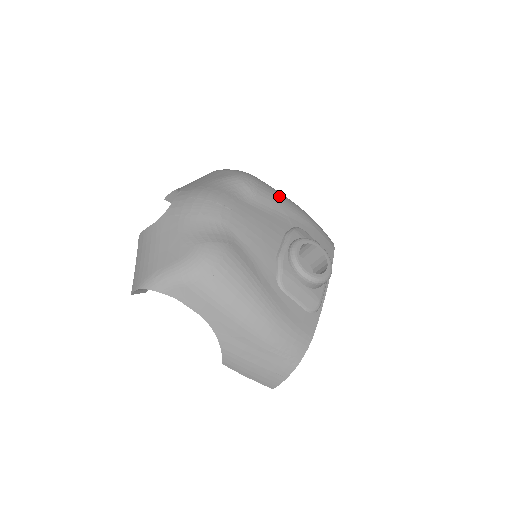
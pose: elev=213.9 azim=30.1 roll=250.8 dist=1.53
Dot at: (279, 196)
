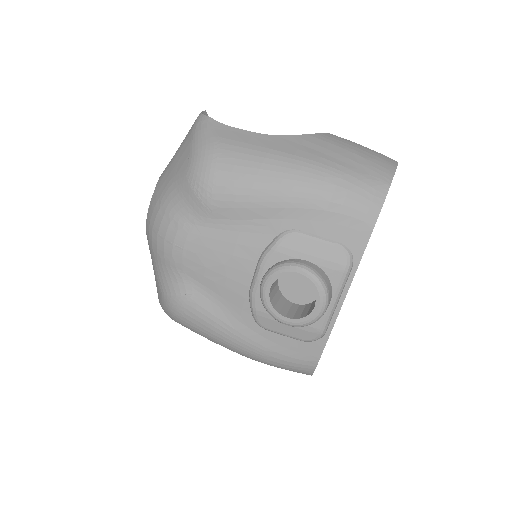
Dot at: (250, 189)
